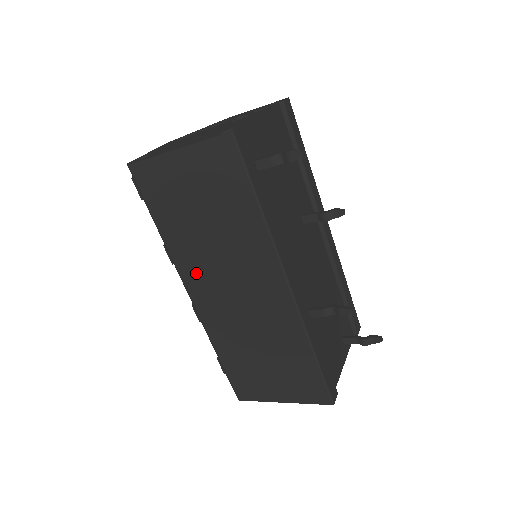
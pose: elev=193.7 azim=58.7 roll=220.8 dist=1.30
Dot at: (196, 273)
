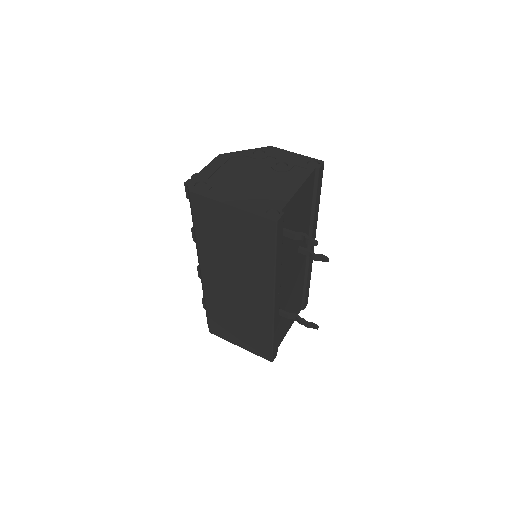
Dot at: (212, 266)
